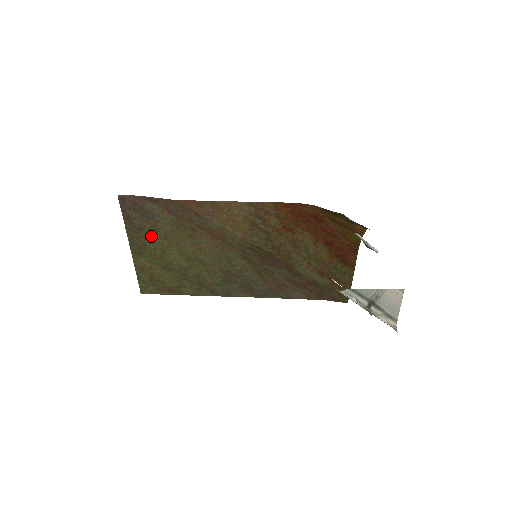
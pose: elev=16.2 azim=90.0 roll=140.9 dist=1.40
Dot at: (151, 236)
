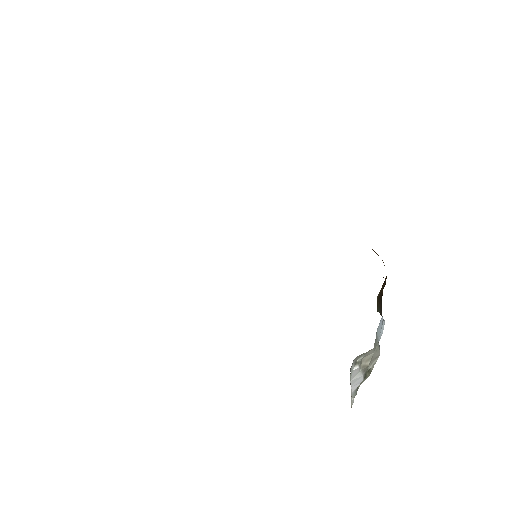
Dot at: occluded
